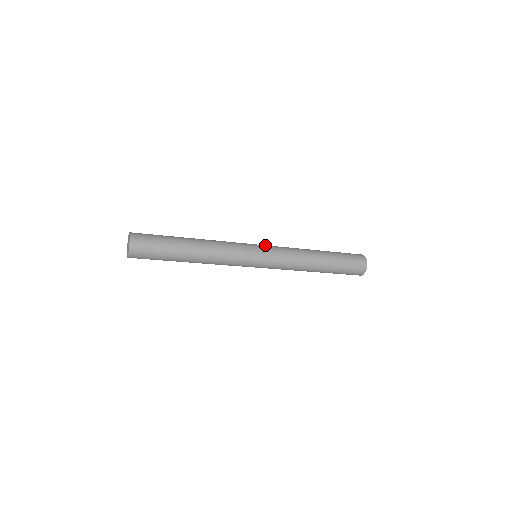
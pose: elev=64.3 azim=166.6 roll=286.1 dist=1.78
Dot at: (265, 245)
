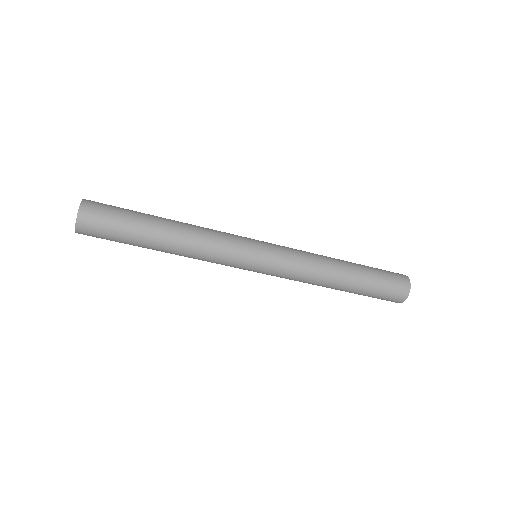
Dot at: (271, 246)
